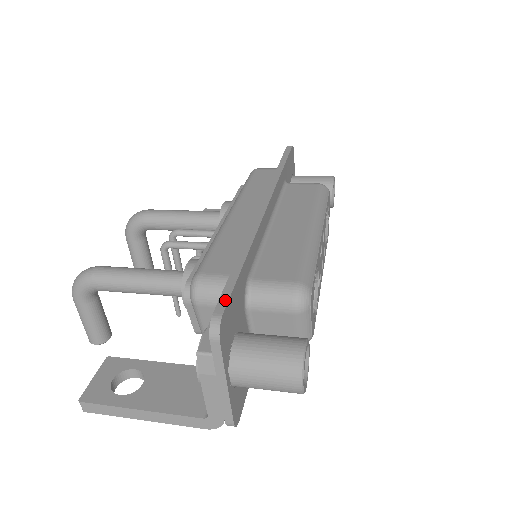
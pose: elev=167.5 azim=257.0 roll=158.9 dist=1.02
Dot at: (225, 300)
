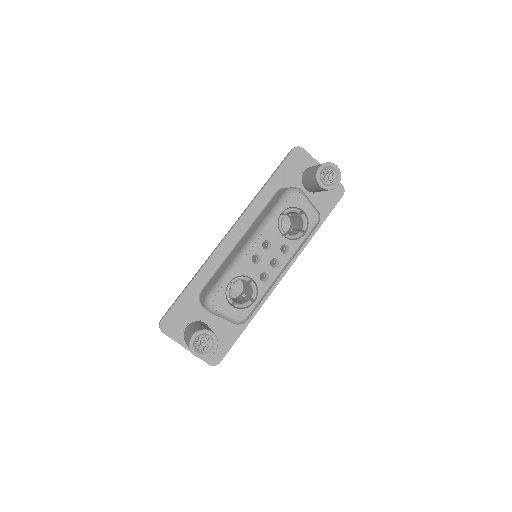
Dot at: (167, 312)
